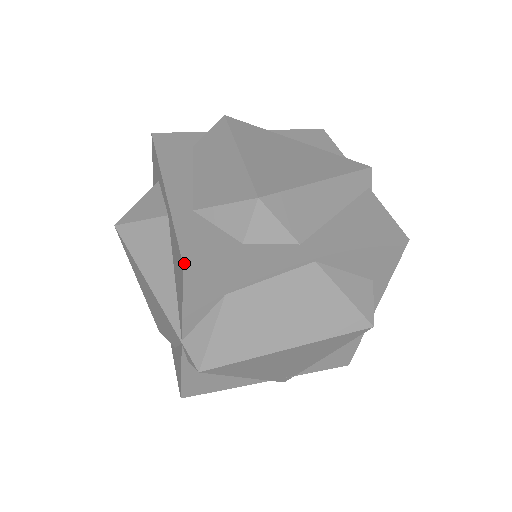
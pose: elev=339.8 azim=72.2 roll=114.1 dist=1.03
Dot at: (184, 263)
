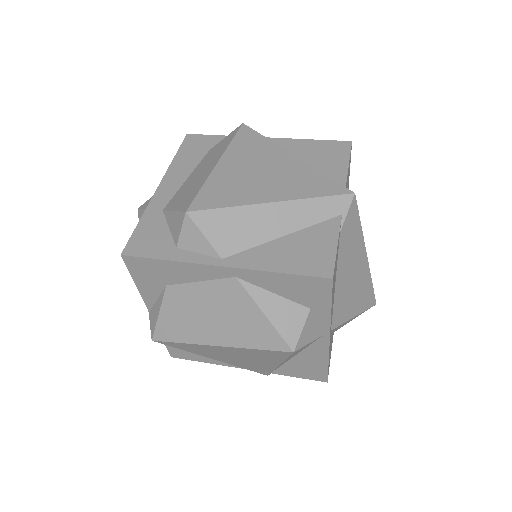
Dot at: (122, 254)
